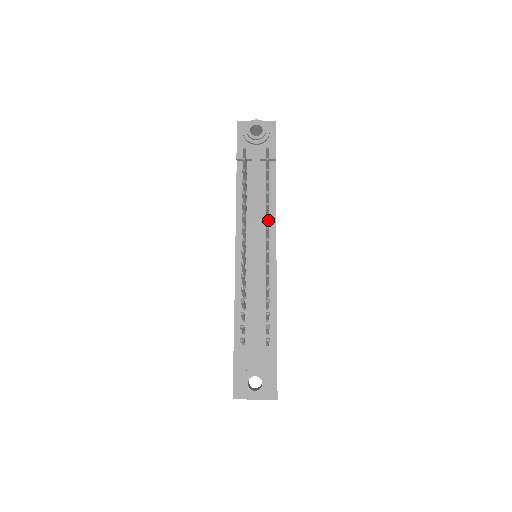
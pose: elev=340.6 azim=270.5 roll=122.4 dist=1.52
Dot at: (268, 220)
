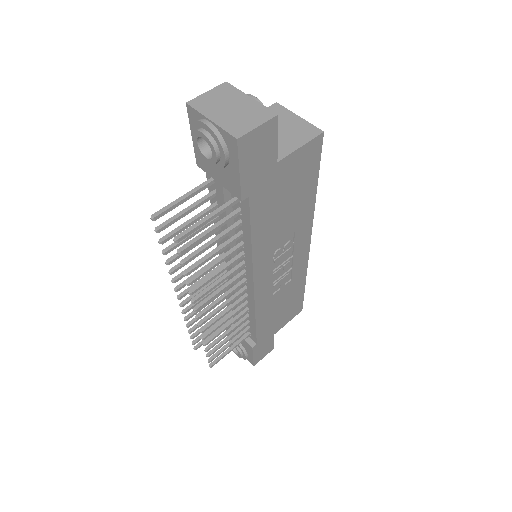
Dot at: (205, 294)
